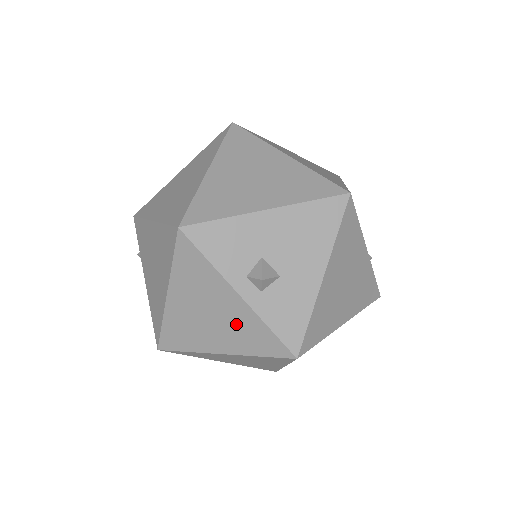
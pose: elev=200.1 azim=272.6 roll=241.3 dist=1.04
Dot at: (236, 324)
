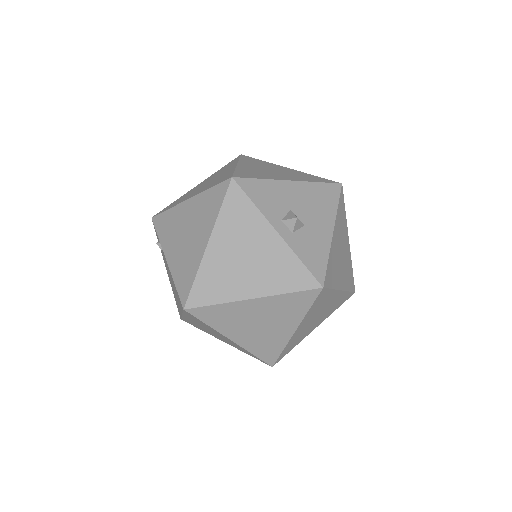
Dot at: (271, 262)
